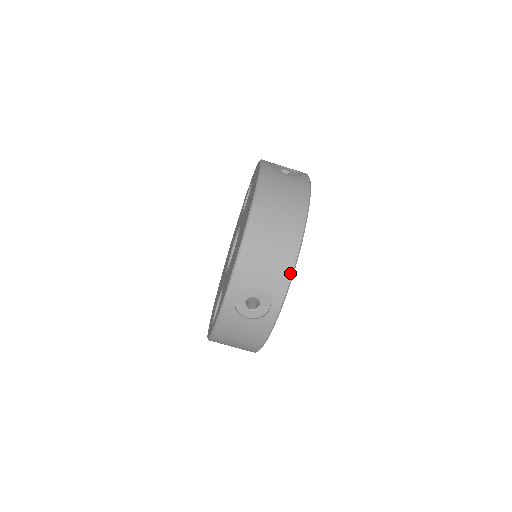
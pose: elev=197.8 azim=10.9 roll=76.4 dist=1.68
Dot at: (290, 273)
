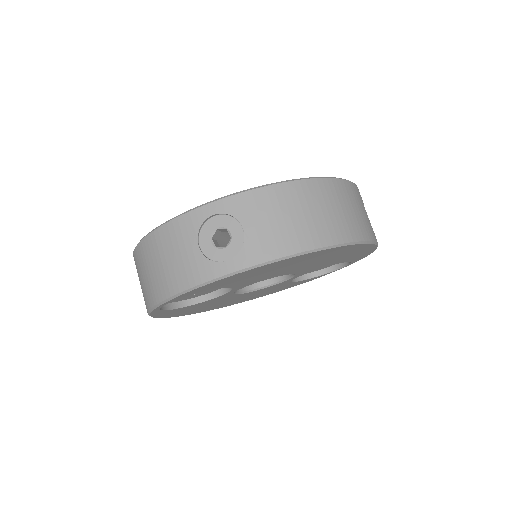
Dot at: (286, 253)
